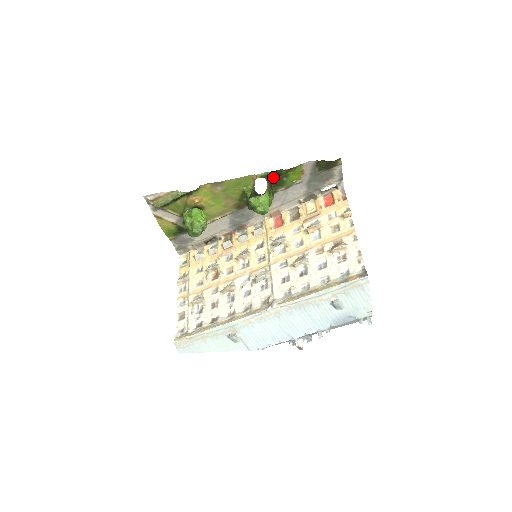
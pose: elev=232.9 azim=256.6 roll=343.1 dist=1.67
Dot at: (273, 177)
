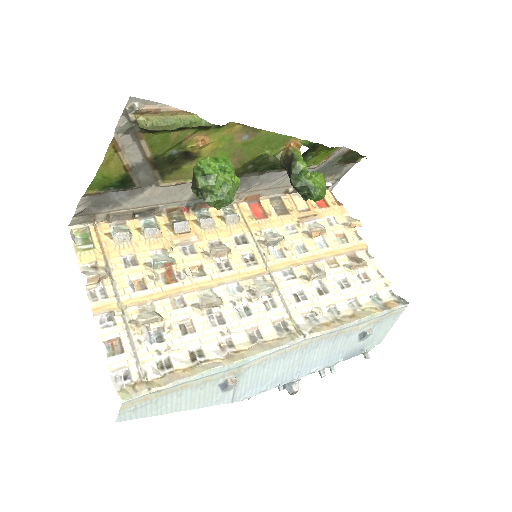
Dot at: occluded
